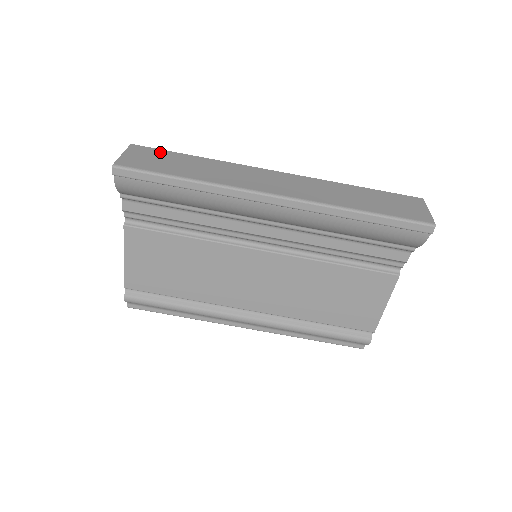
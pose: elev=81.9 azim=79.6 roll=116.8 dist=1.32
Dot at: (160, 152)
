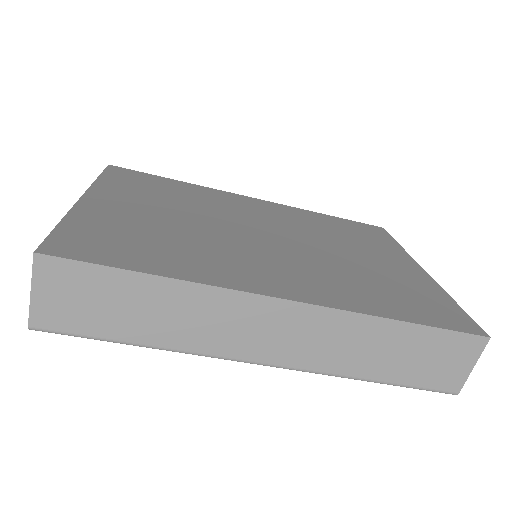
Dot at: (90, 274)
